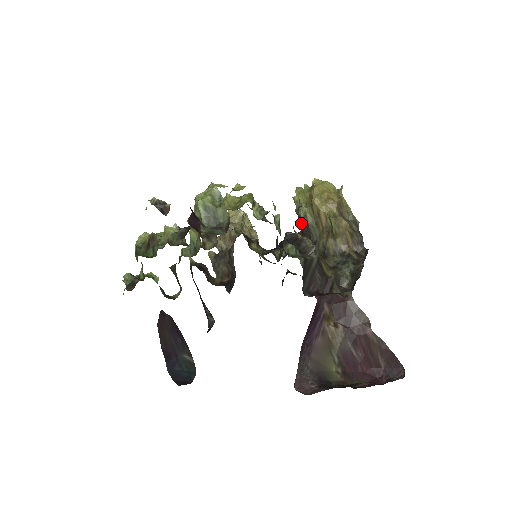
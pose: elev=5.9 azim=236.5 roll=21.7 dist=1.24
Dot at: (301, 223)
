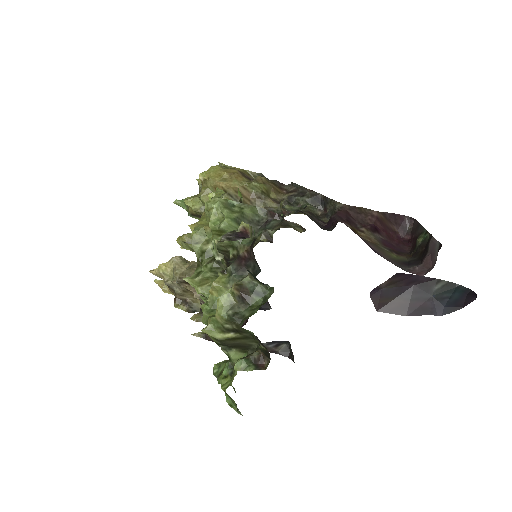
Dot at: occluded
